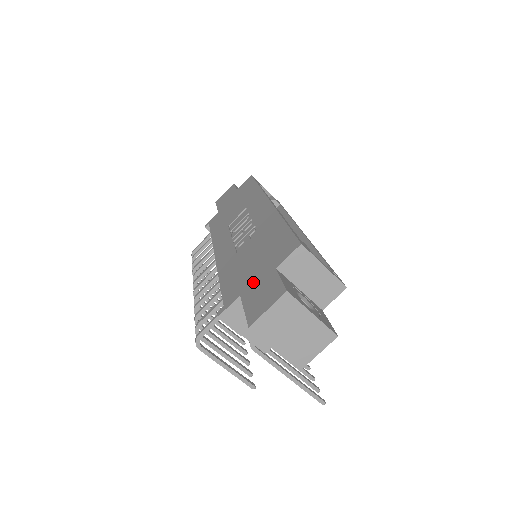
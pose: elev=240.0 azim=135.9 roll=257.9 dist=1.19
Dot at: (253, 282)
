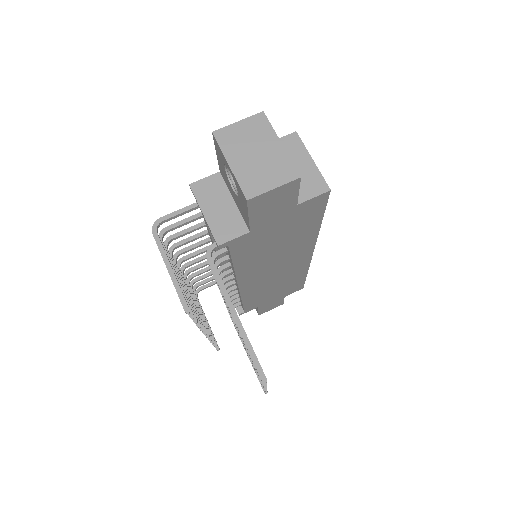
Dot at: occluded
